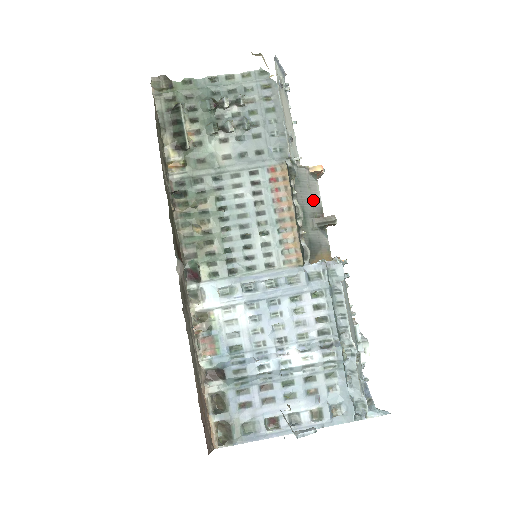
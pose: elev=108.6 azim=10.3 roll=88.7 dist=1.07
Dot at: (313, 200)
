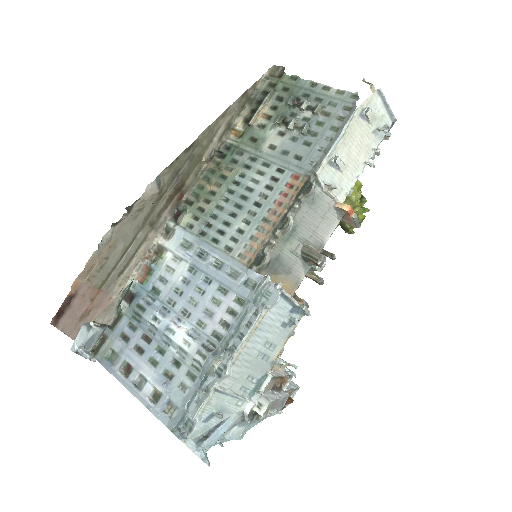
Dot at: (317, 230)
